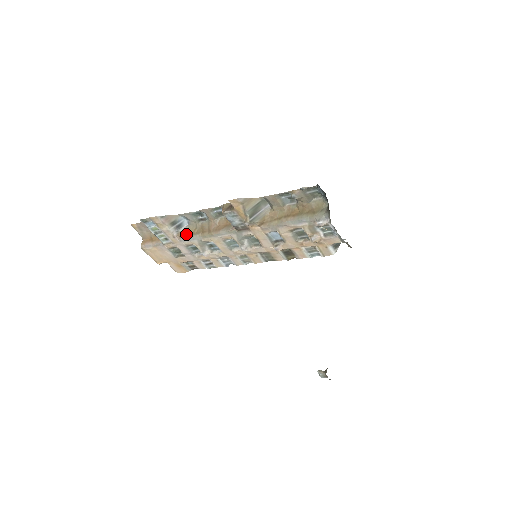
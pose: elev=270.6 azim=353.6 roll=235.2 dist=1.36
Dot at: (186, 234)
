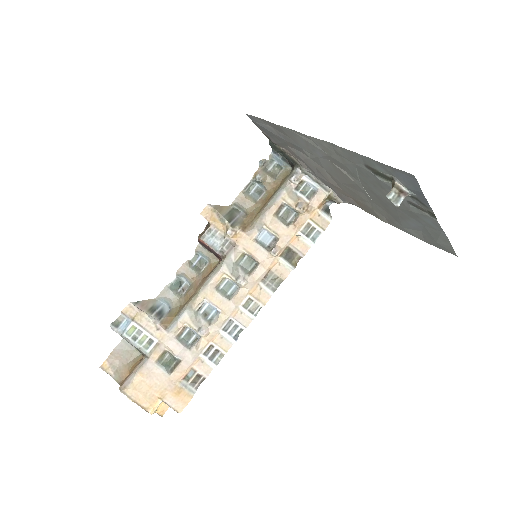
Dot at: (171, 318)
